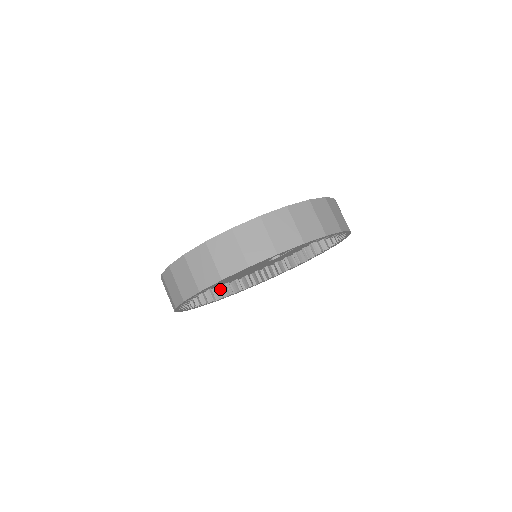
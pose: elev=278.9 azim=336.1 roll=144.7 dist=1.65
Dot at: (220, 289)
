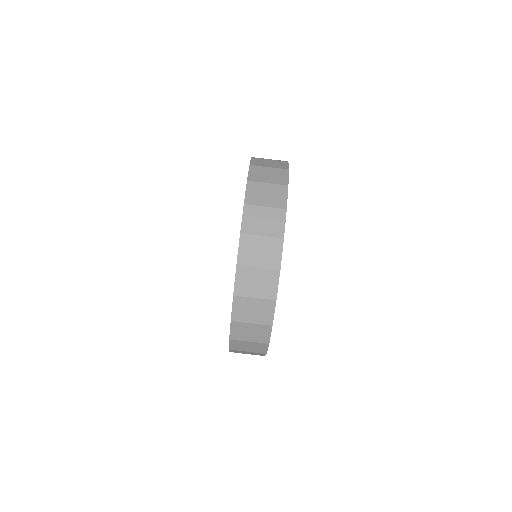
Dot at: occluded
